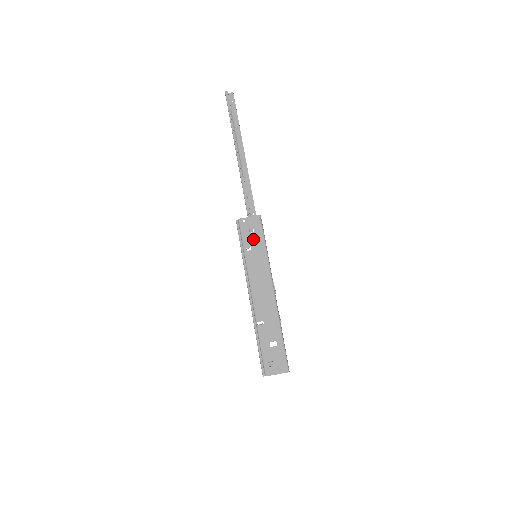
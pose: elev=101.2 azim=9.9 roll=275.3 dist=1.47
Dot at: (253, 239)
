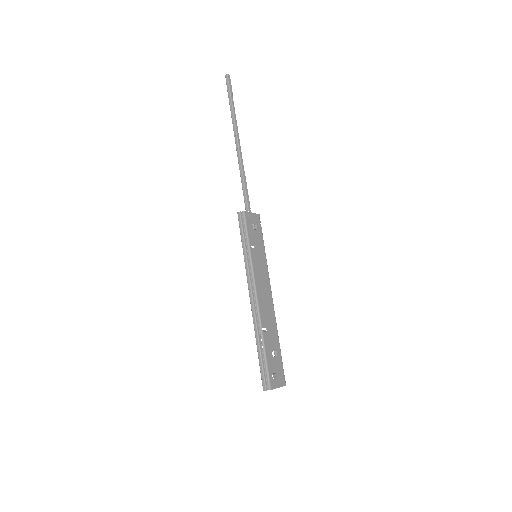
Dot at: (256, 237)
